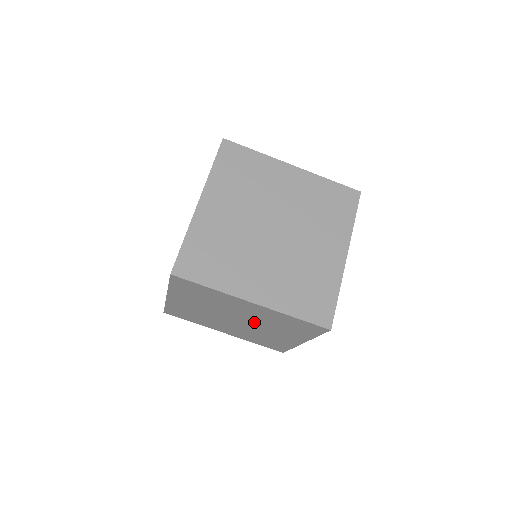
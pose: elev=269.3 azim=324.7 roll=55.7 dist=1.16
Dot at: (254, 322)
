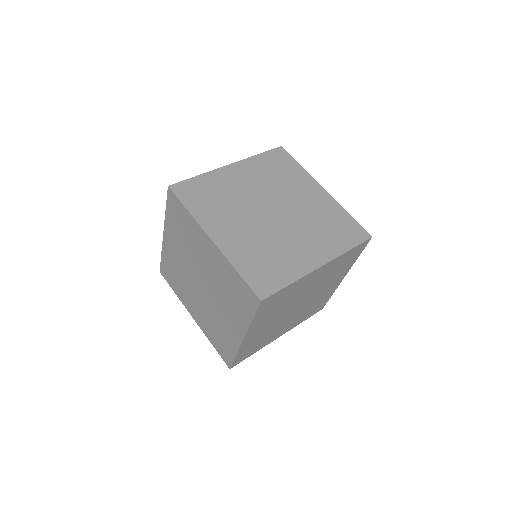
Dot at: (212, 287)
